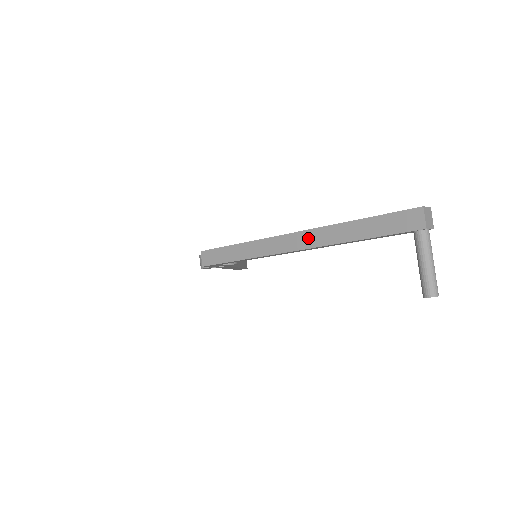
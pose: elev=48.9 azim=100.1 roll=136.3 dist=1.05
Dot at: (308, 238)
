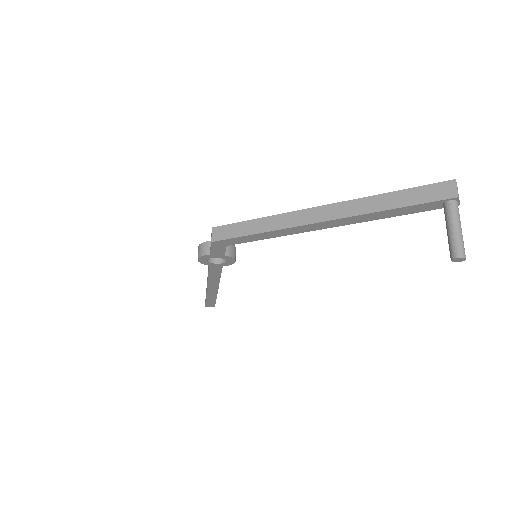
Dot at: (337, 210)
